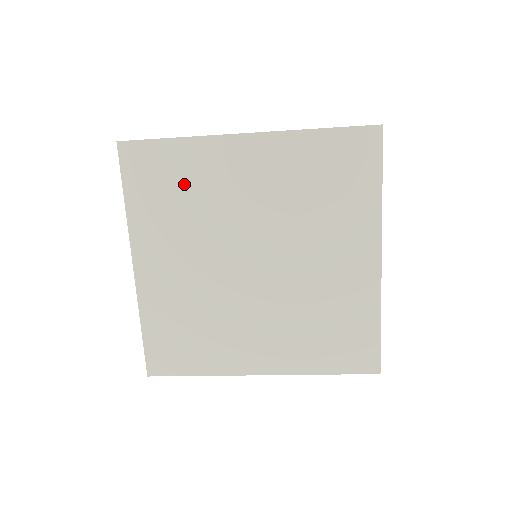
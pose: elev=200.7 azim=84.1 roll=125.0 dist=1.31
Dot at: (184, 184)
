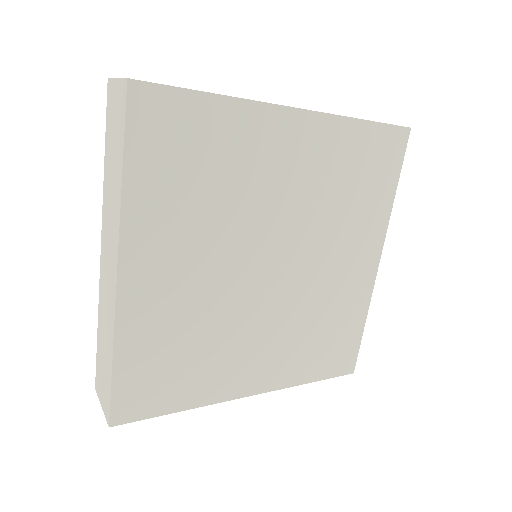
Dot at: (213, 160)
